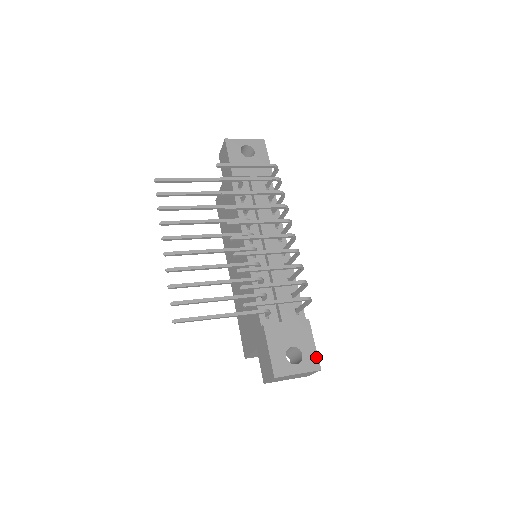
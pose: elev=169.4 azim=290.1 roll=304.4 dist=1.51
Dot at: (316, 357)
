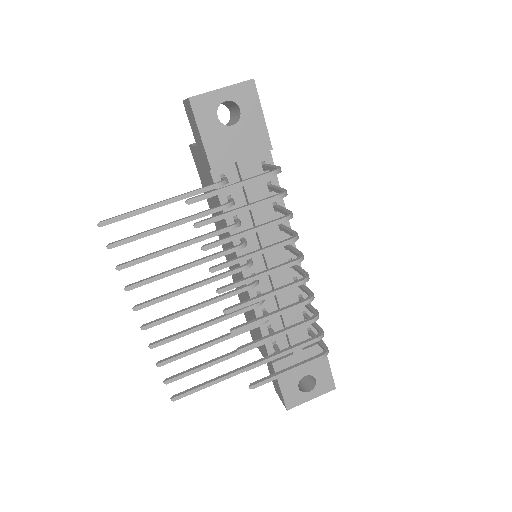
Dot at: (331, 378)
